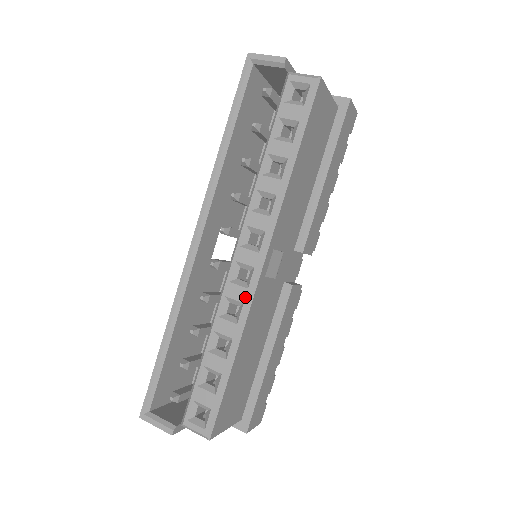
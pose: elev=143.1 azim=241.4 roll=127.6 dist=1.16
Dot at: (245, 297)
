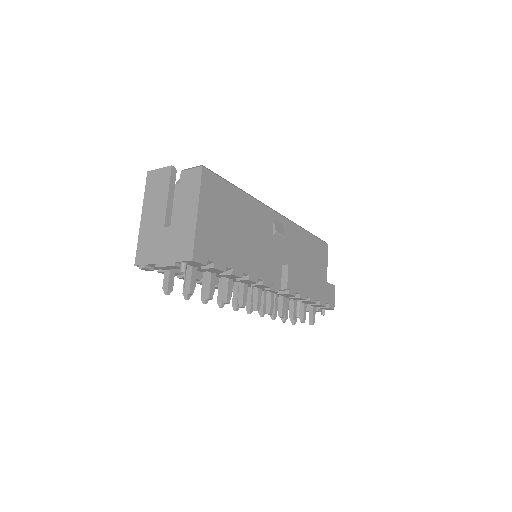
Dot at: occluded
